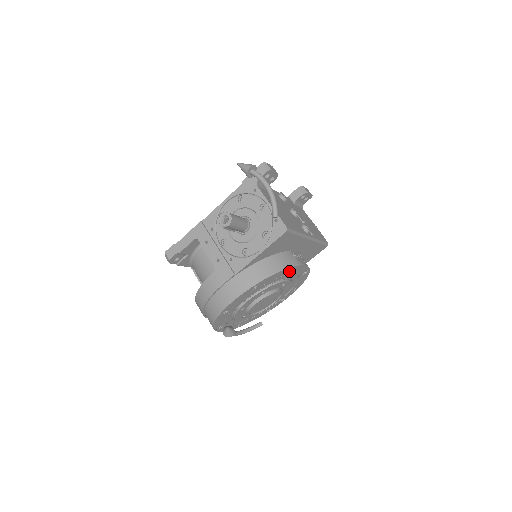
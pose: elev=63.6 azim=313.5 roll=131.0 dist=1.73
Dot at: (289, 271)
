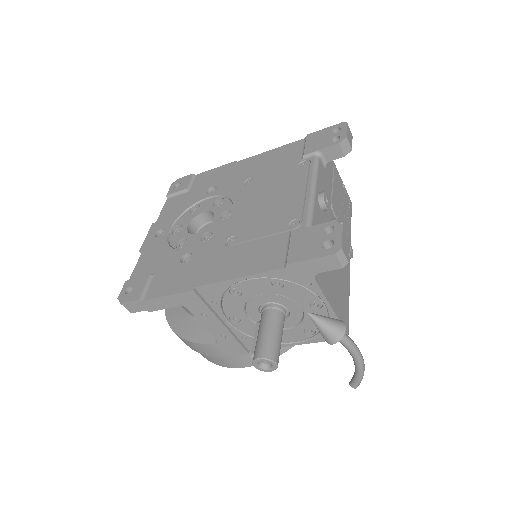
Dot at: occluded
